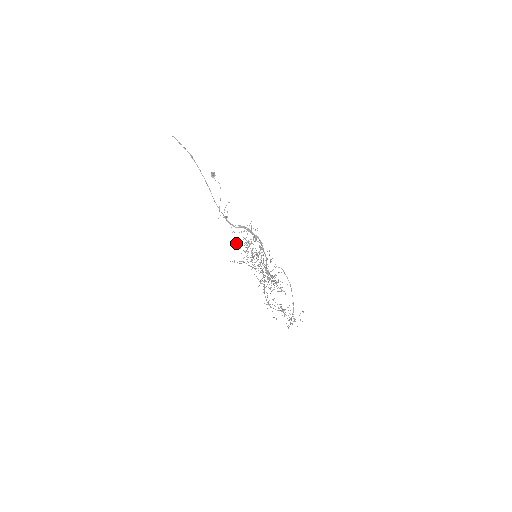
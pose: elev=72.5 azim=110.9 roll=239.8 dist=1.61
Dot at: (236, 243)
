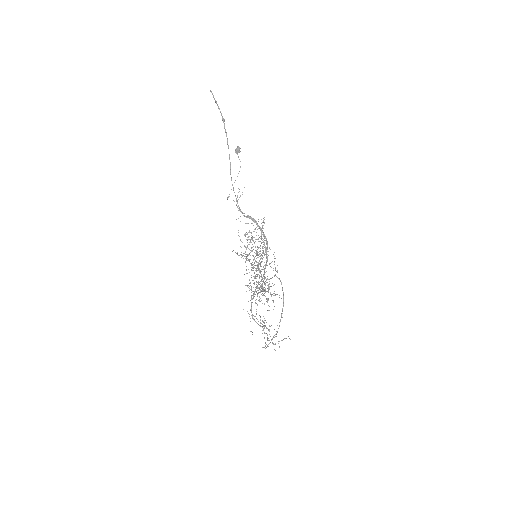
Dot at: occluded
